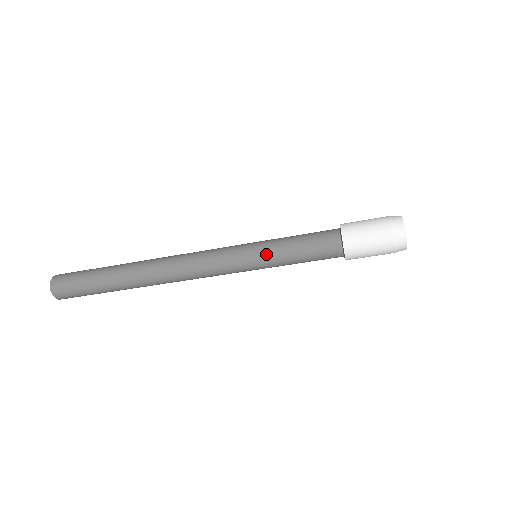
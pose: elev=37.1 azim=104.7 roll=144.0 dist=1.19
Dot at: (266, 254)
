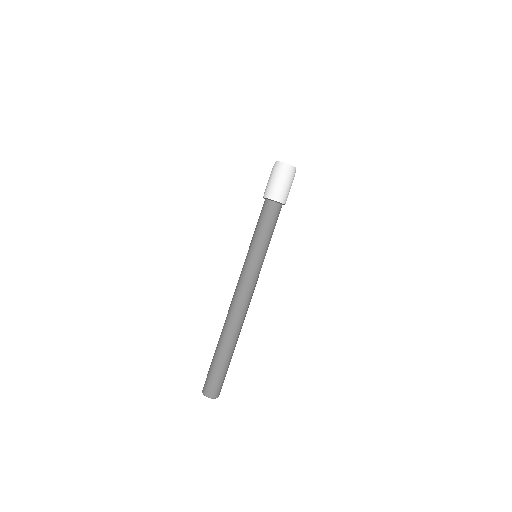
Dot at: (254, 247)
